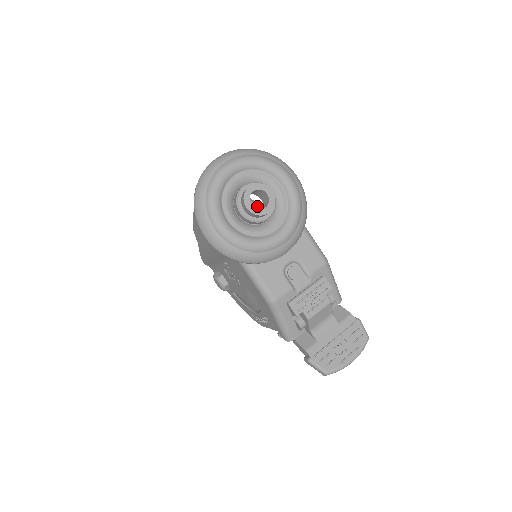
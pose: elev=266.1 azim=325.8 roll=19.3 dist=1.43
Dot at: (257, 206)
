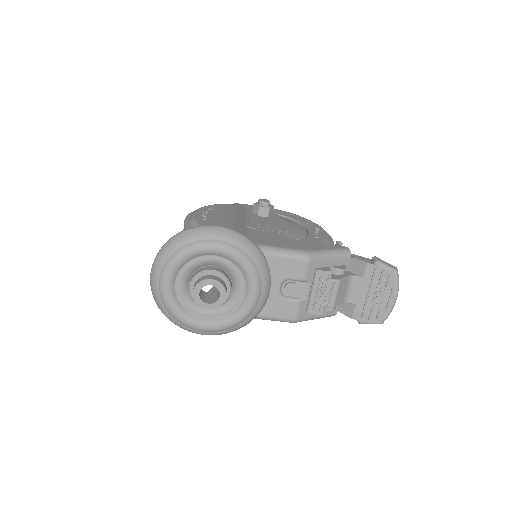
Dot at: occluded
